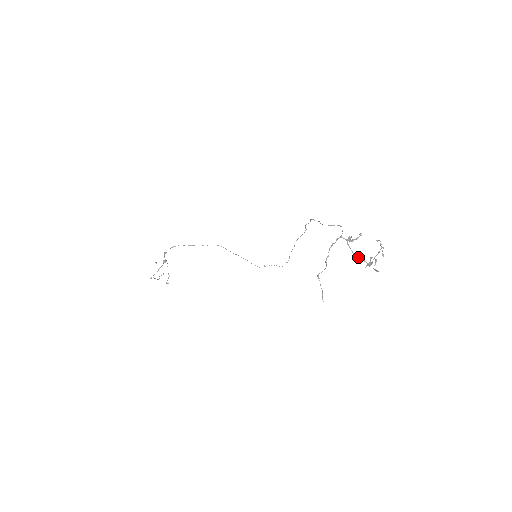
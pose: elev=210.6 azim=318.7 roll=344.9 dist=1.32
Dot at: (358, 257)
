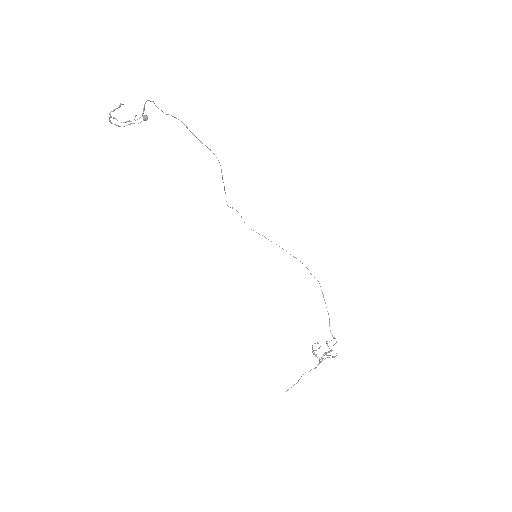
Dot at: occluded
